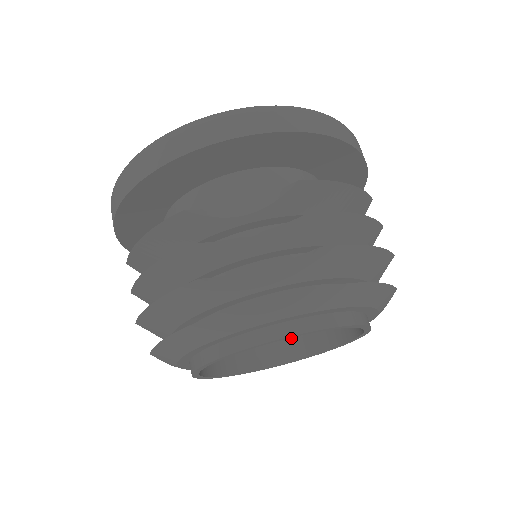
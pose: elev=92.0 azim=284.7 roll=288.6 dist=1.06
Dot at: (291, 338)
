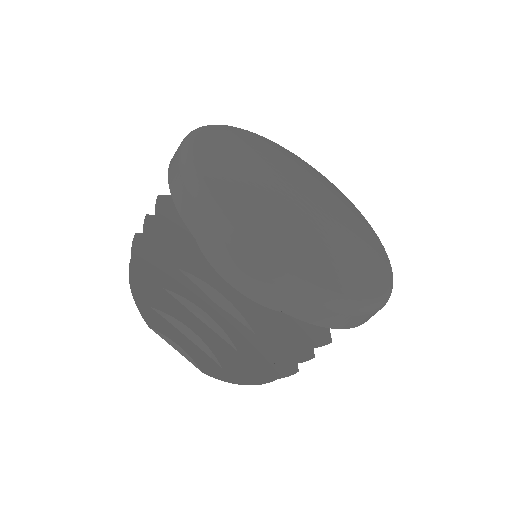
Dot at: occluded
